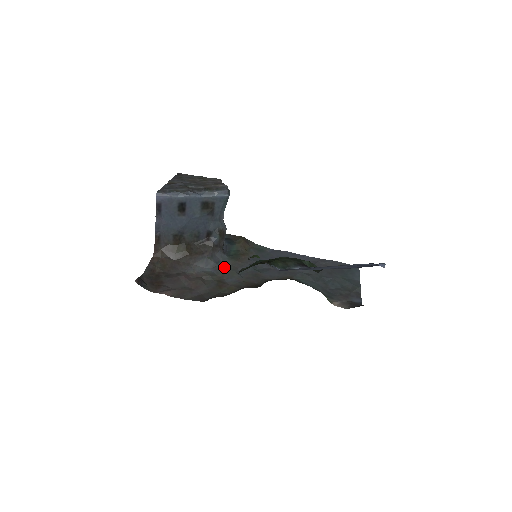
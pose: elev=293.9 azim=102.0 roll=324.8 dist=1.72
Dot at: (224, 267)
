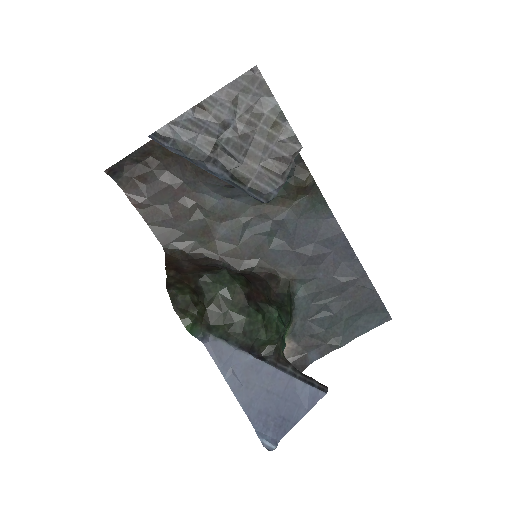
Dot at: (238, 207)
